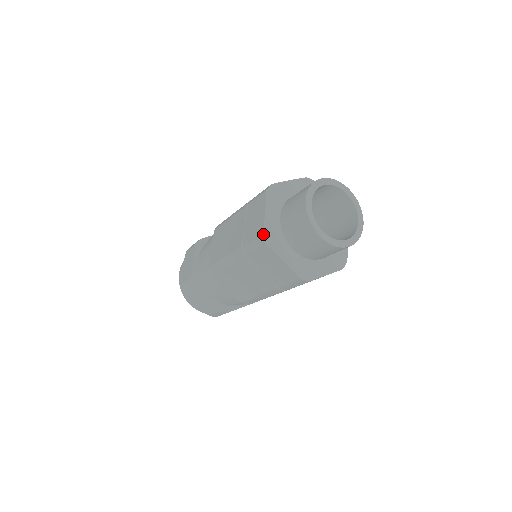
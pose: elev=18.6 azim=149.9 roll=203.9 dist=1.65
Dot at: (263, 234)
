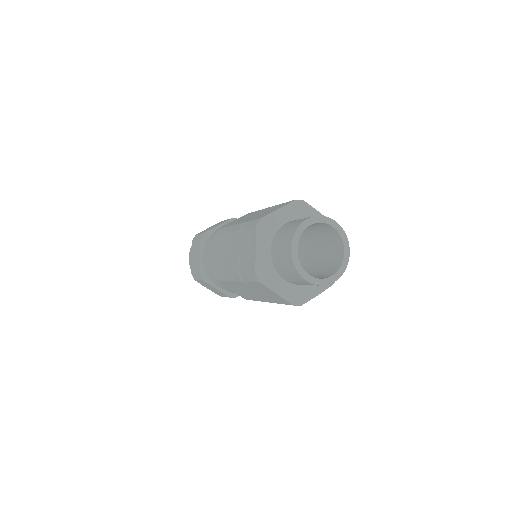
Dot at: (262, 219)
